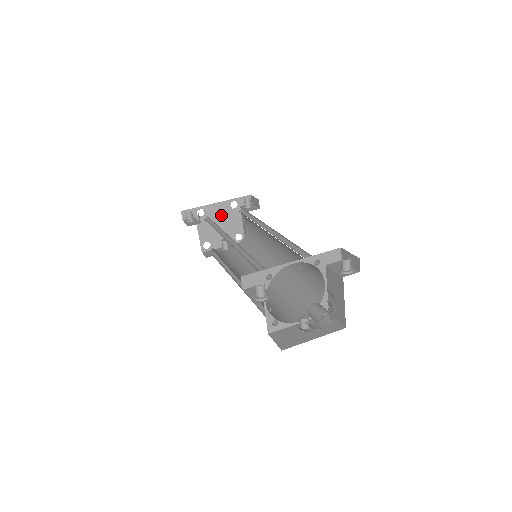
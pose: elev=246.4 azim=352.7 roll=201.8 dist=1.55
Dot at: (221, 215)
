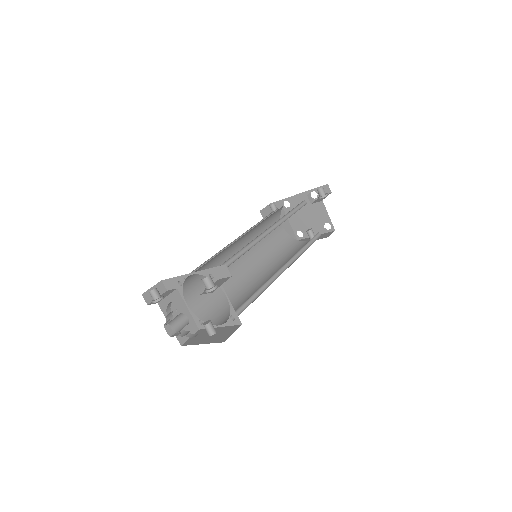
Dot at: (305, 205)
